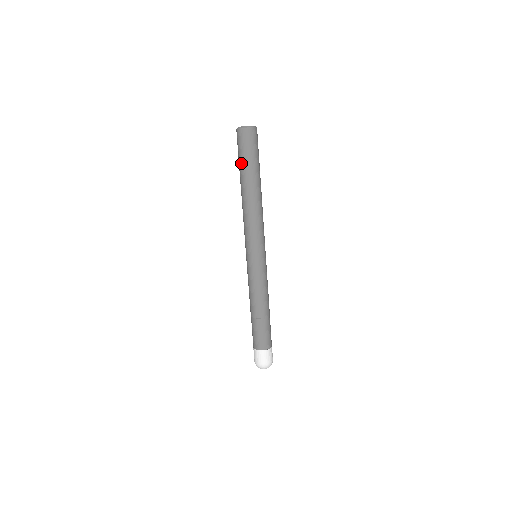
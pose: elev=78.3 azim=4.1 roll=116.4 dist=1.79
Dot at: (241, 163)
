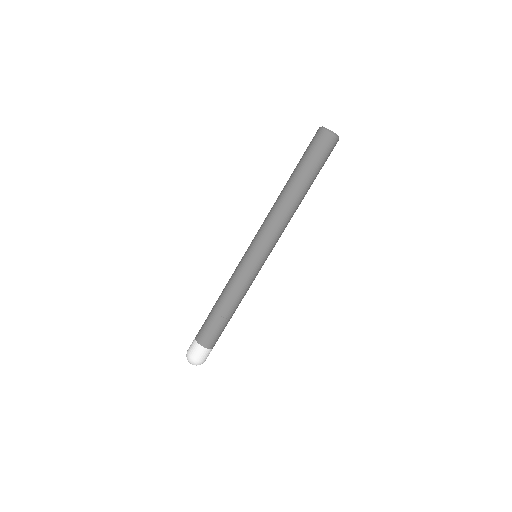
Dot at: (307, 164)
